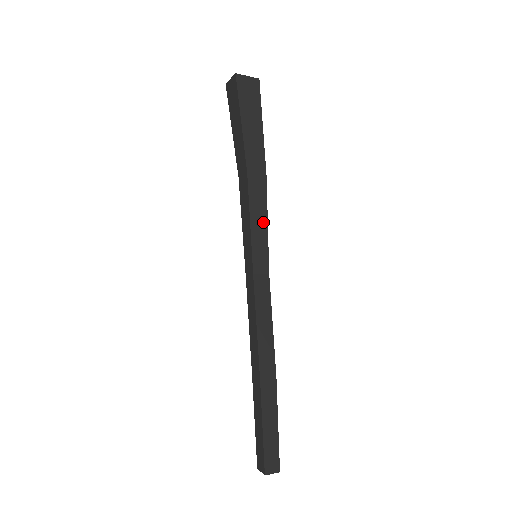
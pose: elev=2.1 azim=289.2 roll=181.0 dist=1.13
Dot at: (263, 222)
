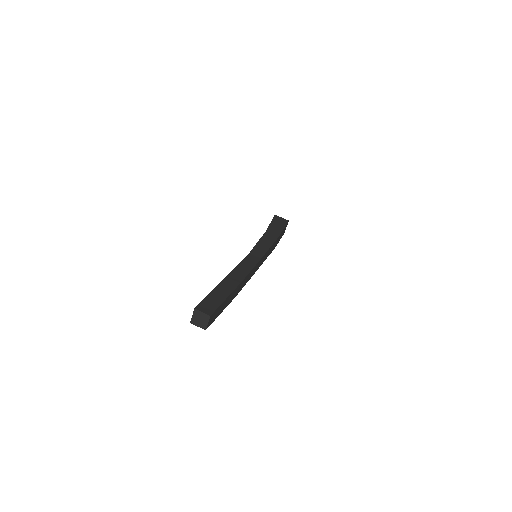
Dot at: (267, 245)
